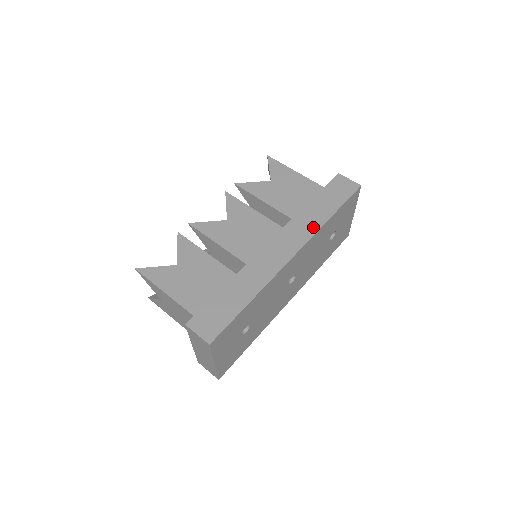
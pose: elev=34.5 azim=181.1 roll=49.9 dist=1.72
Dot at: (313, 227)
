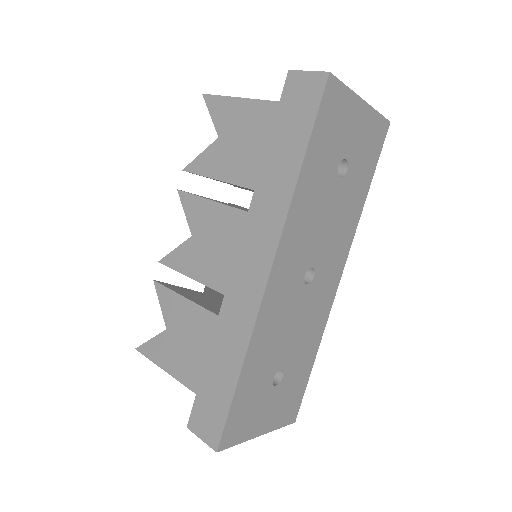
Dot at: (280, 205)
